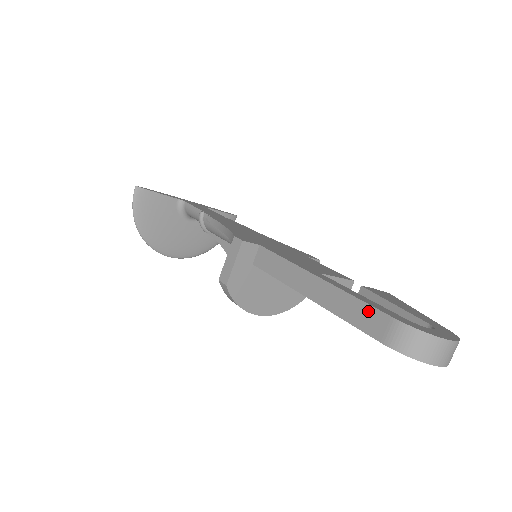
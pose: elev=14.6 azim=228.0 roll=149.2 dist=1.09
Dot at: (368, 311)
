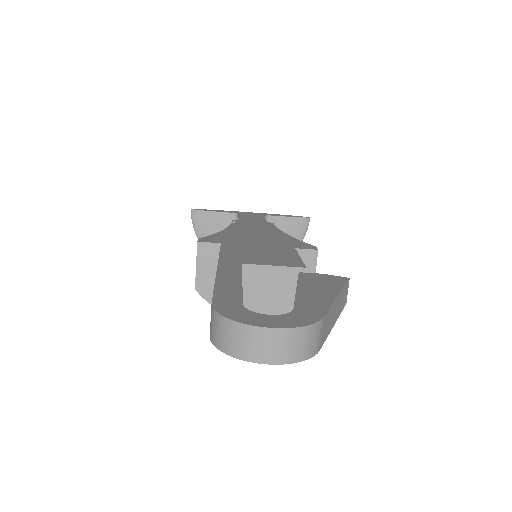
Dot at: occluded
